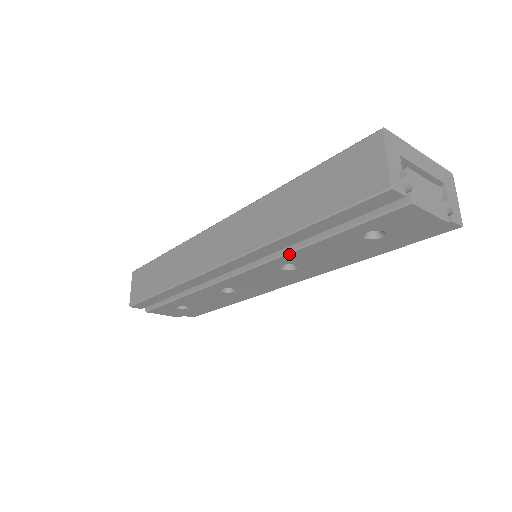
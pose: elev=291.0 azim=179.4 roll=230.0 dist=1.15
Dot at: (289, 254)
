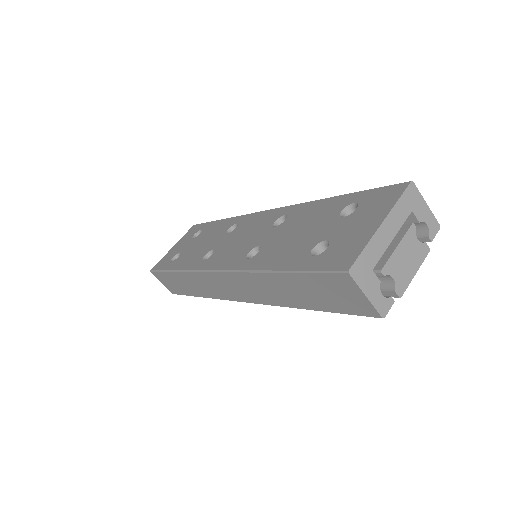
Dot at: occluded
